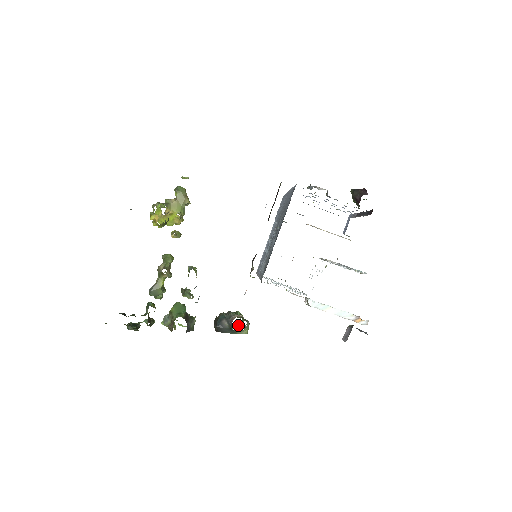
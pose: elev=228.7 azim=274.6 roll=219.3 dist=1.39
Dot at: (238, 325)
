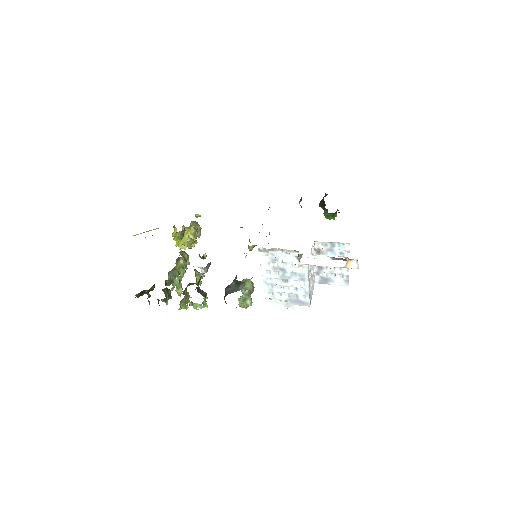
Dot at: (245, 291)
